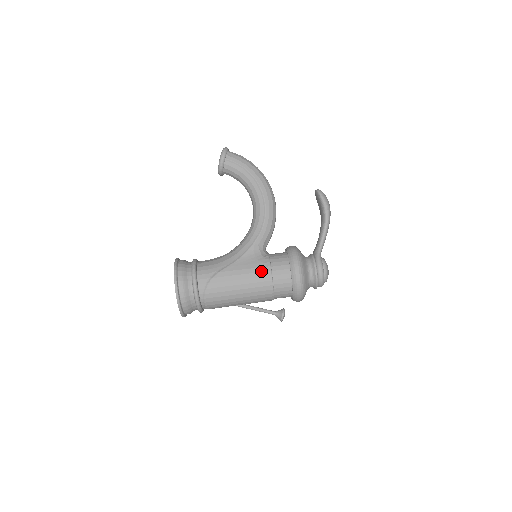
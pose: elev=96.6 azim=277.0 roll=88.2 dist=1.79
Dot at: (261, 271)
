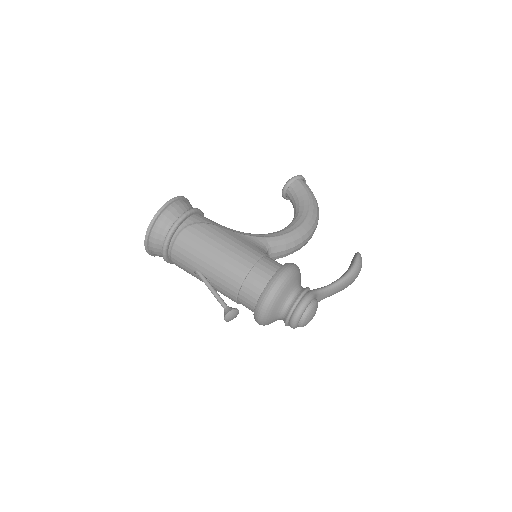
Dot at: (251, 251)
